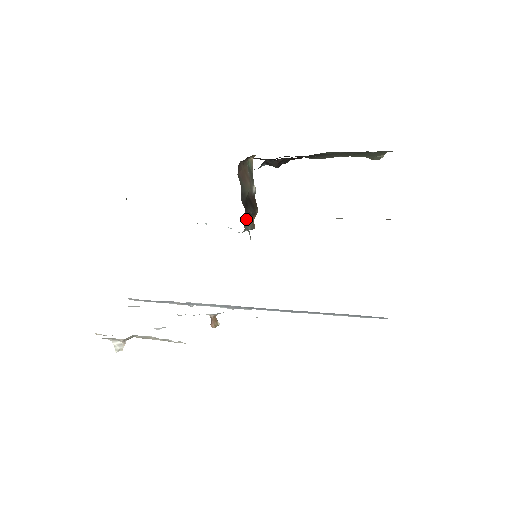
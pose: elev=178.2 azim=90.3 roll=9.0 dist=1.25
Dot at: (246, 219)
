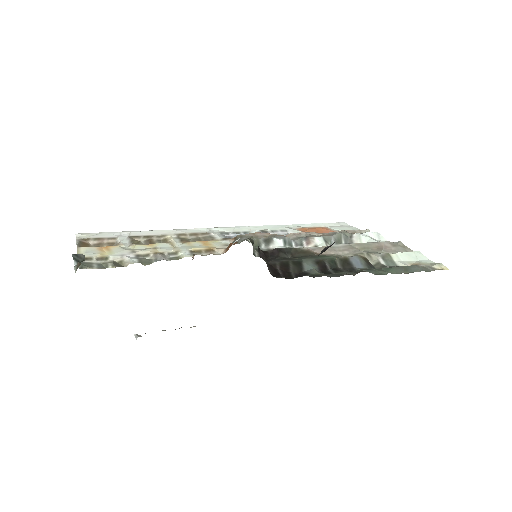
Dot at: occluded
